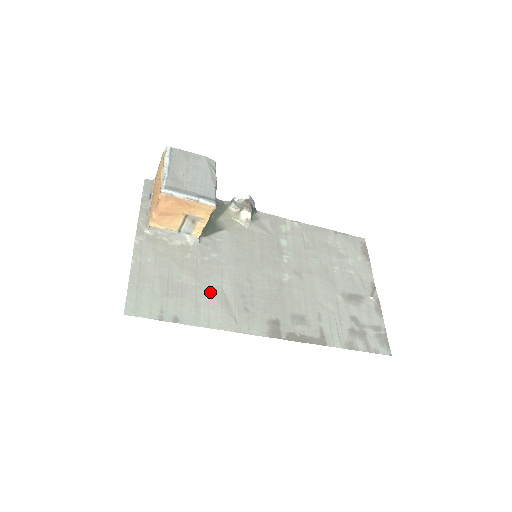
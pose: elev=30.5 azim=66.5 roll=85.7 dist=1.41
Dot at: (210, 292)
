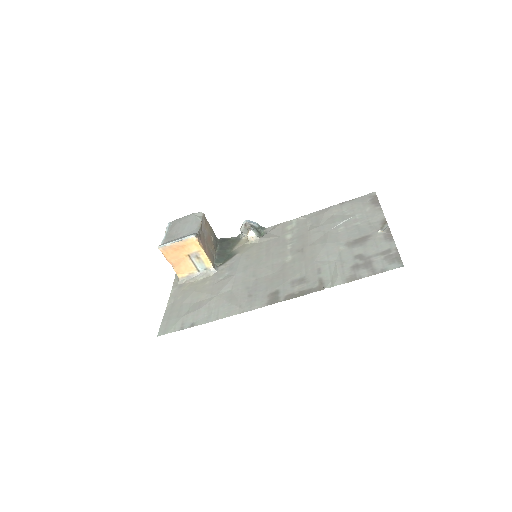
Dot at: (221, 297)
